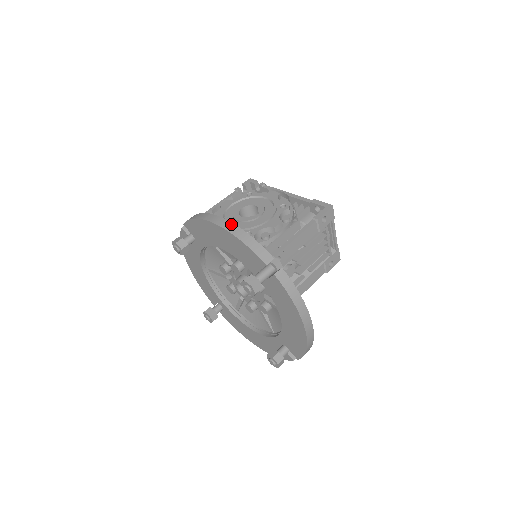
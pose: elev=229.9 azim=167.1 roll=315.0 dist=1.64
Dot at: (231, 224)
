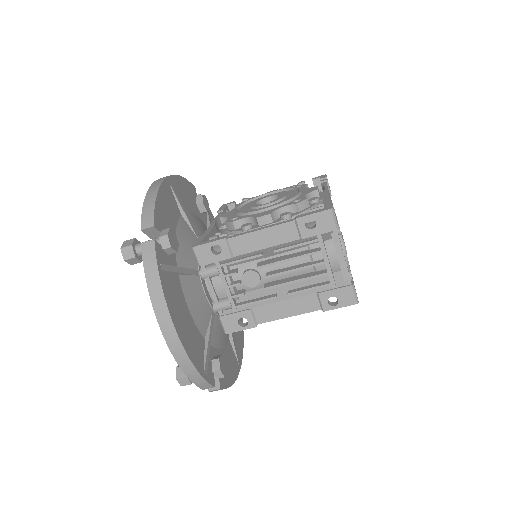
Dot at: (160, 182)
